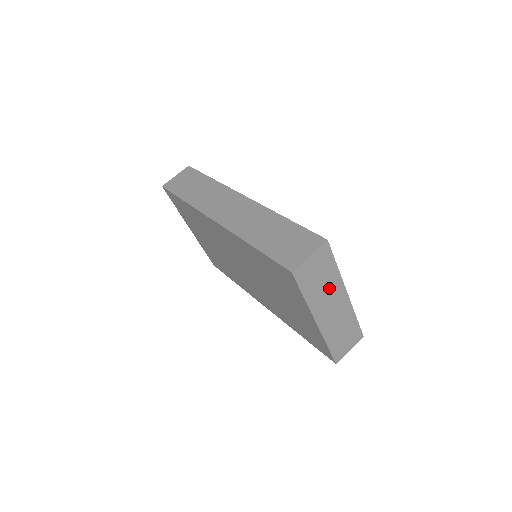
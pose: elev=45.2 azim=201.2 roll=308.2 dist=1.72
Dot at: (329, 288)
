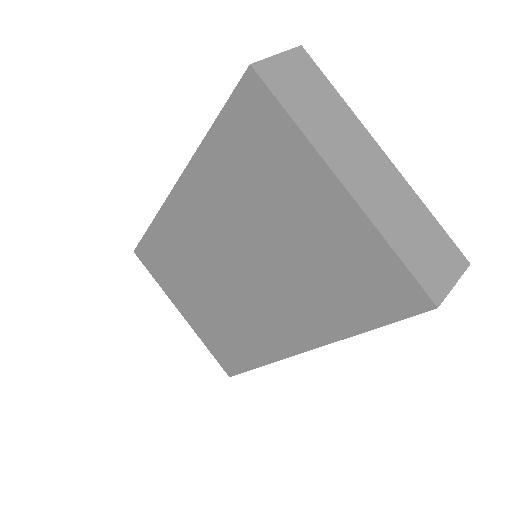
Dot at: (340, 127)
